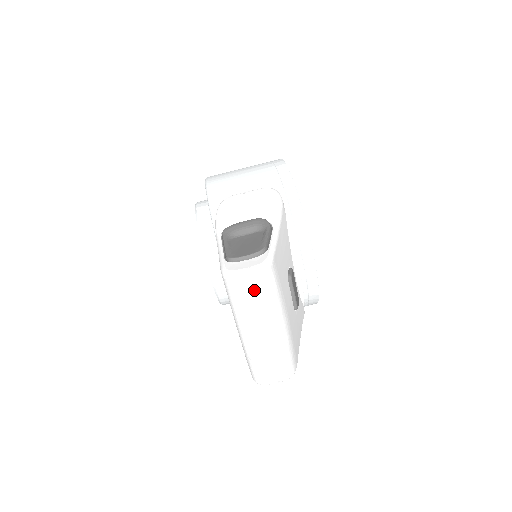
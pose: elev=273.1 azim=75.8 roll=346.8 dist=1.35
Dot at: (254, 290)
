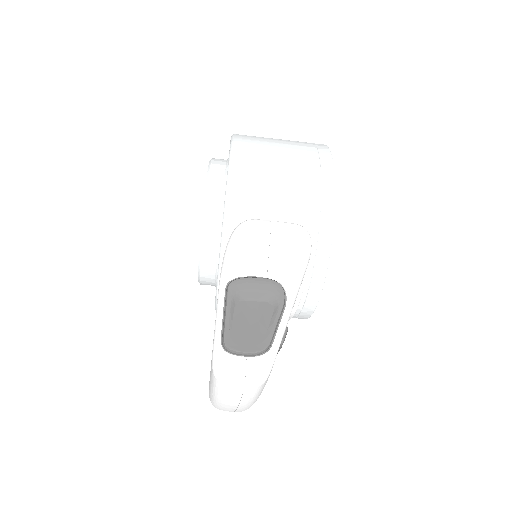
Dot at: (240, 393)
